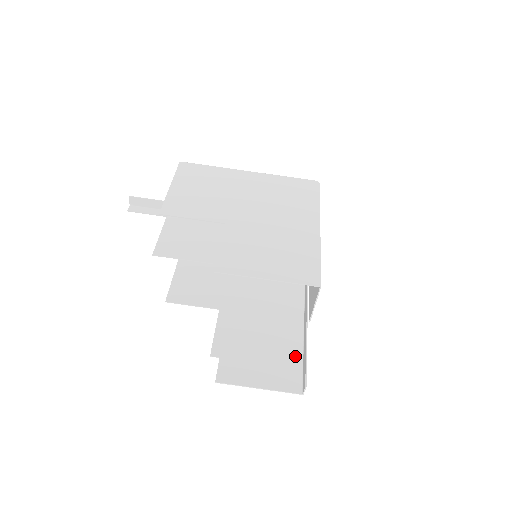
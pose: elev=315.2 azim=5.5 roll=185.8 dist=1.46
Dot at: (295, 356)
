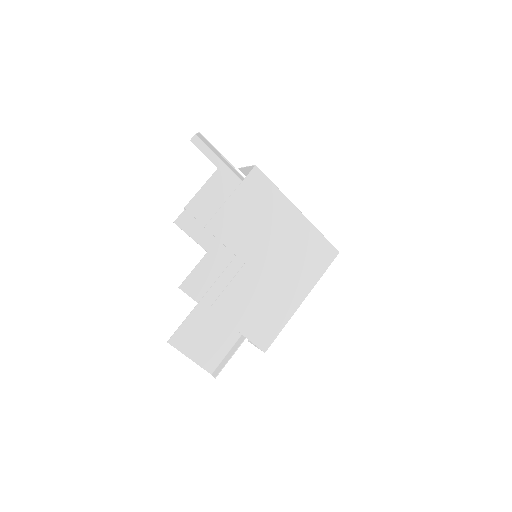
Dot at: (225, 348)
